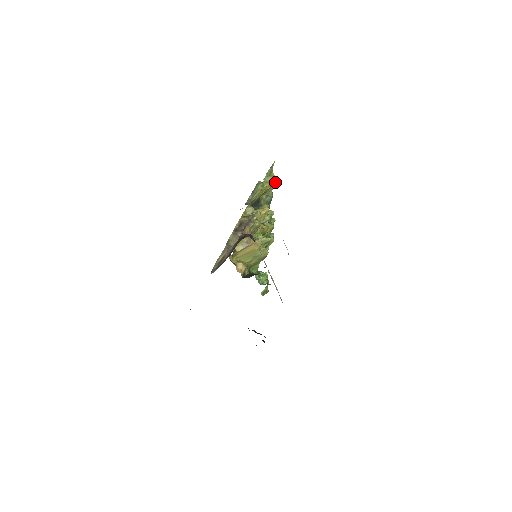
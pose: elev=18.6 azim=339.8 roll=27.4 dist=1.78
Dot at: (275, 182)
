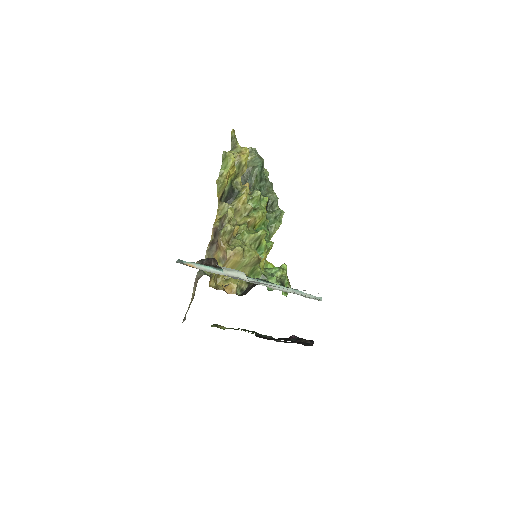
Dot at: (243, 156)
